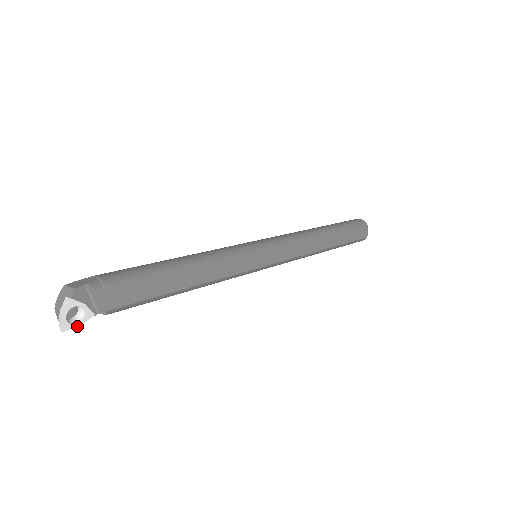
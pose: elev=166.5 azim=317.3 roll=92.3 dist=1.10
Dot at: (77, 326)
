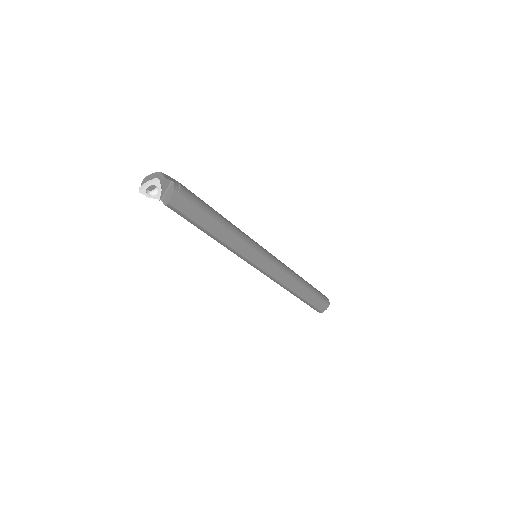
Dot at: (147, 196)
